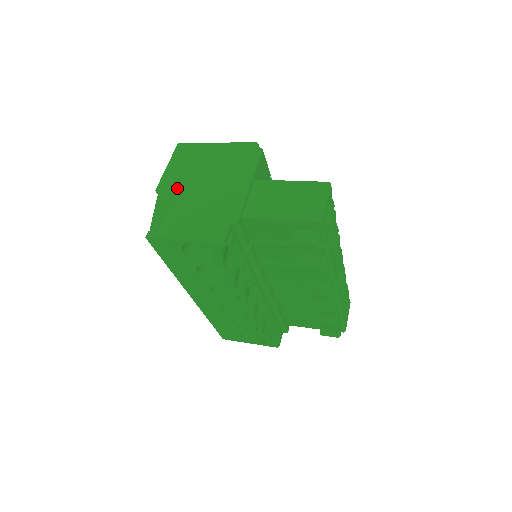
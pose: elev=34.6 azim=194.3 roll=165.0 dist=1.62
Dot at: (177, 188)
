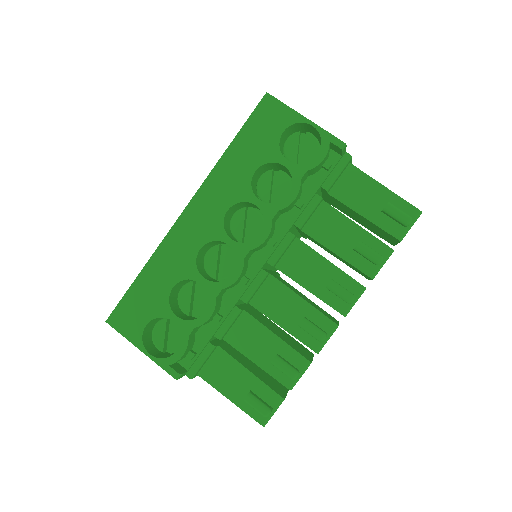
Dot at: occluded
